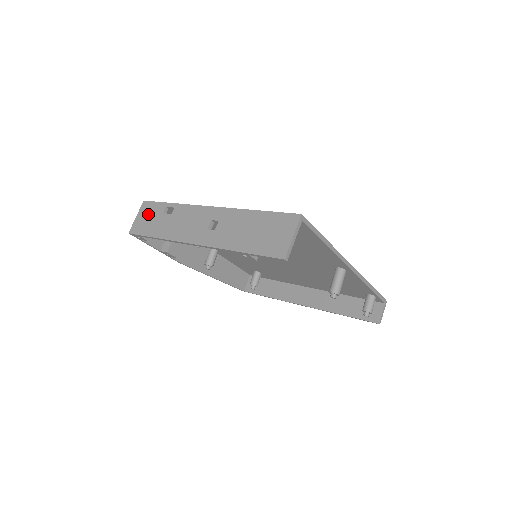
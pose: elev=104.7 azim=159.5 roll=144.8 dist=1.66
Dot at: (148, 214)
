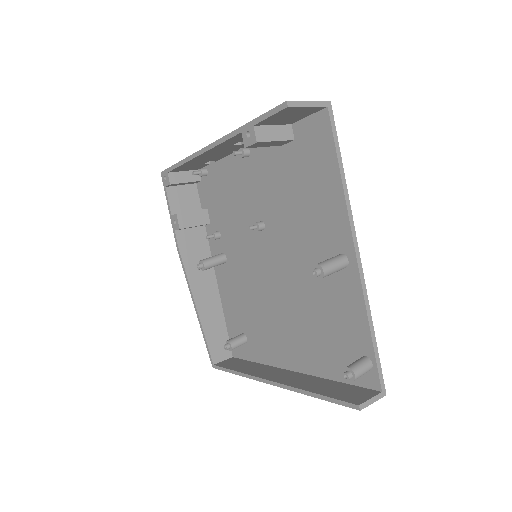
Dot at: occluded
